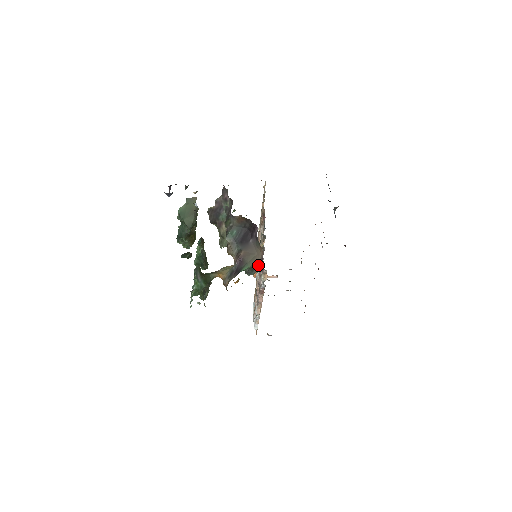
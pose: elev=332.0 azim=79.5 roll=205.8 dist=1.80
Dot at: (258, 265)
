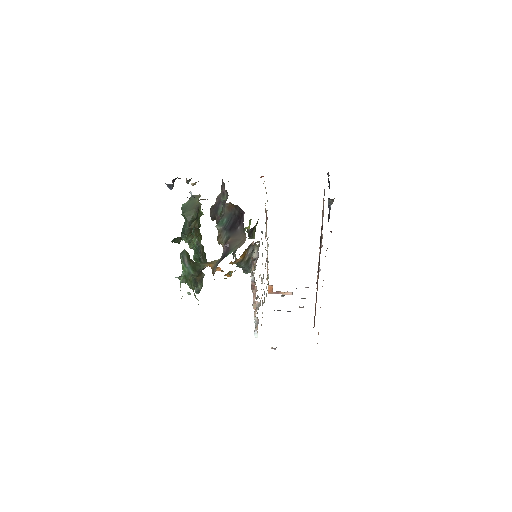
Dot at: occluded
